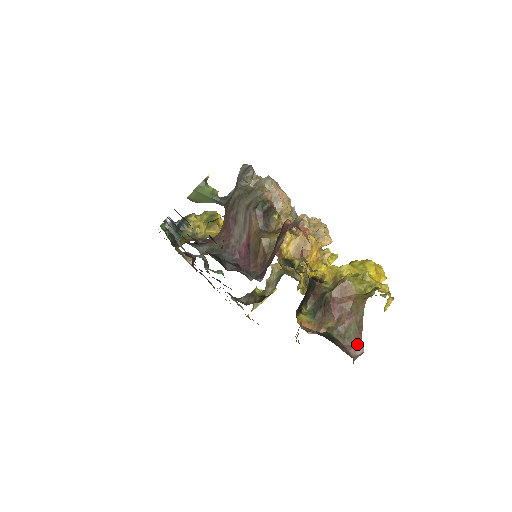
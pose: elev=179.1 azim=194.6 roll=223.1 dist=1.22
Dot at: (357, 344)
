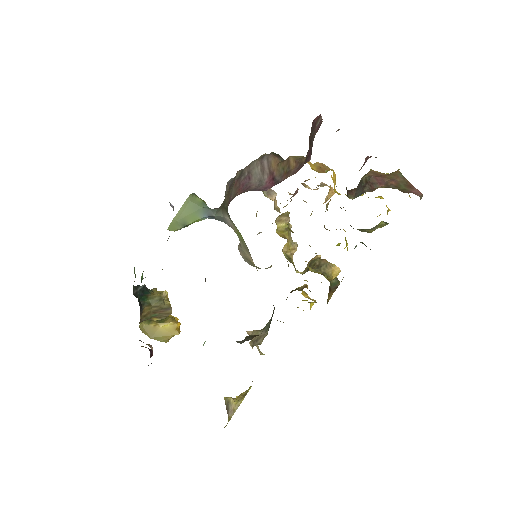
Dot at: (414, 190)
